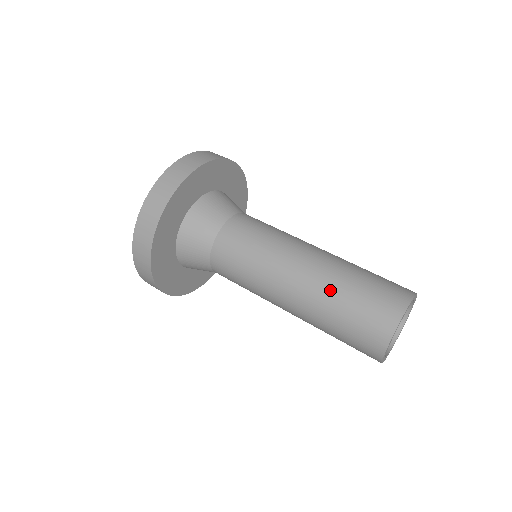
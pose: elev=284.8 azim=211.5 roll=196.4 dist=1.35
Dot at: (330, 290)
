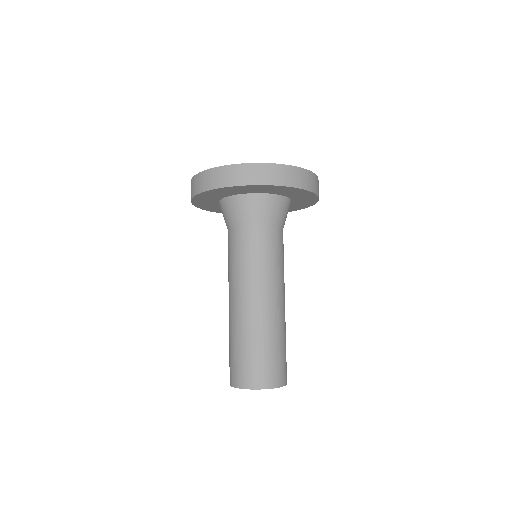
Dot at: (252, 333)
